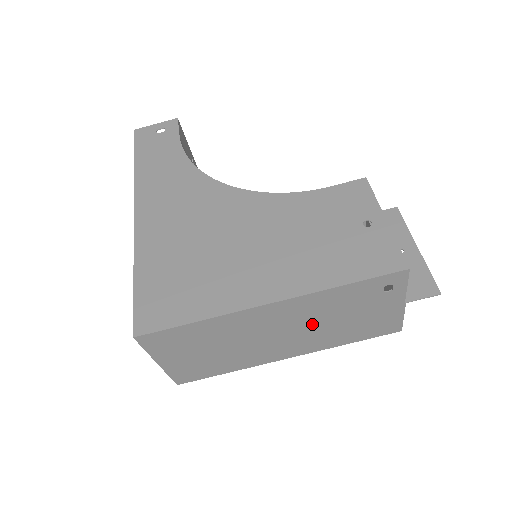
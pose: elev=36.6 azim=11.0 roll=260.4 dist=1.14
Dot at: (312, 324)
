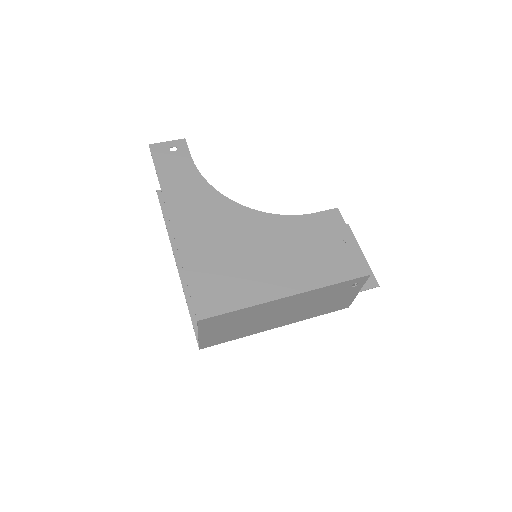
Dot at: (303, 306)
